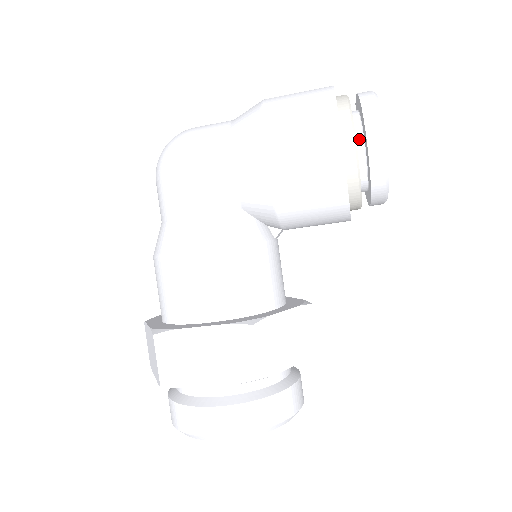
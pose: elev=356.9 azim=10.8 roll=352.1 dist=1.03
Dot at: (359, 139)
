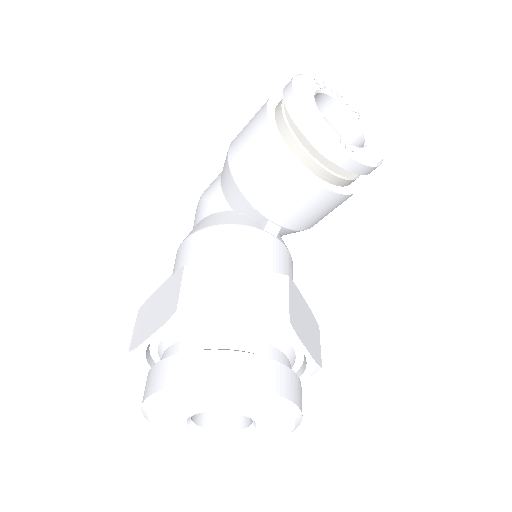
Dot at: occluded
